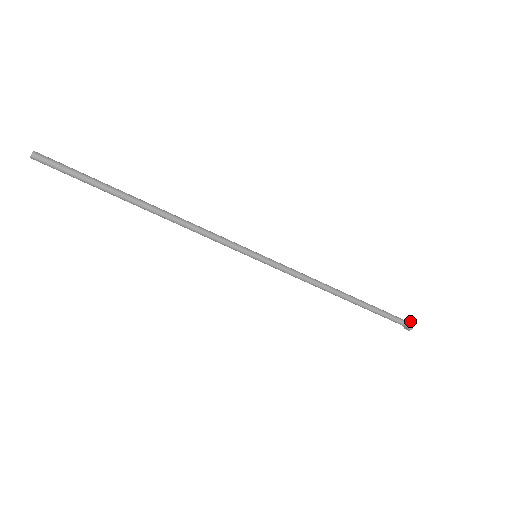
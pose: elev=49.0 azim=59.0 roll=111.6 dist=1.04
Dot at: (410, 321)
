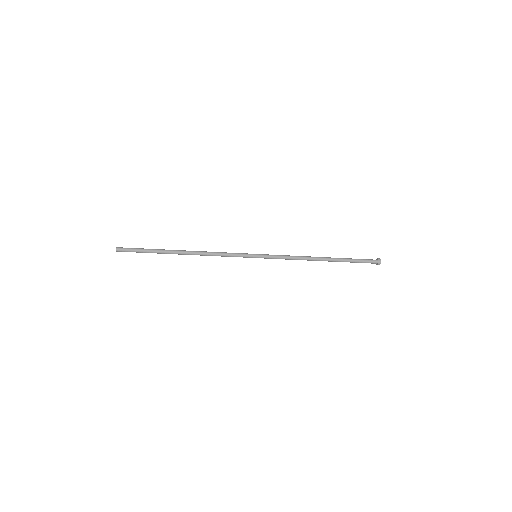
Dot at: (378, 263)
